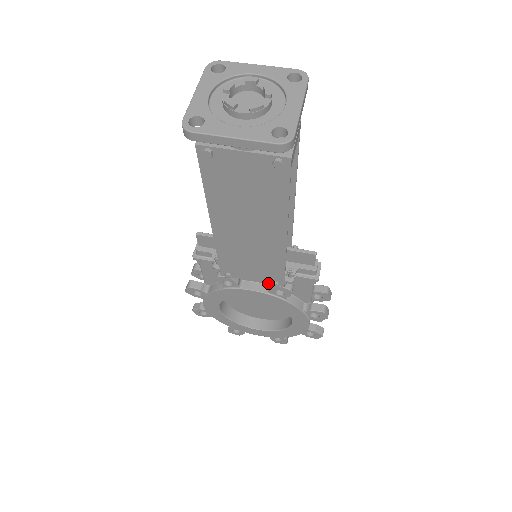
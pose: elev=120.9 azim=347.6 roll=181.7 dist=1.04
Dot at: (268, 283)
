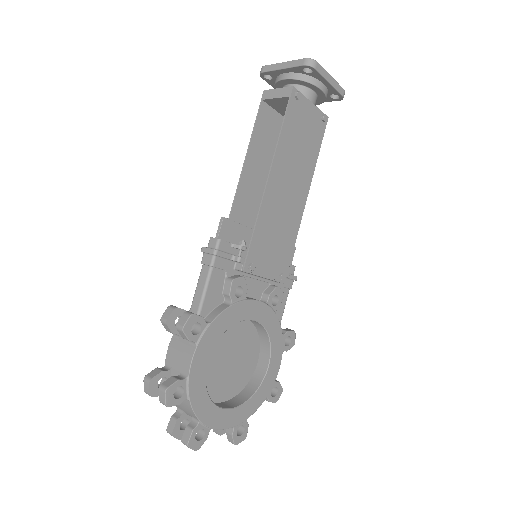
Dot at: (275, 278)
